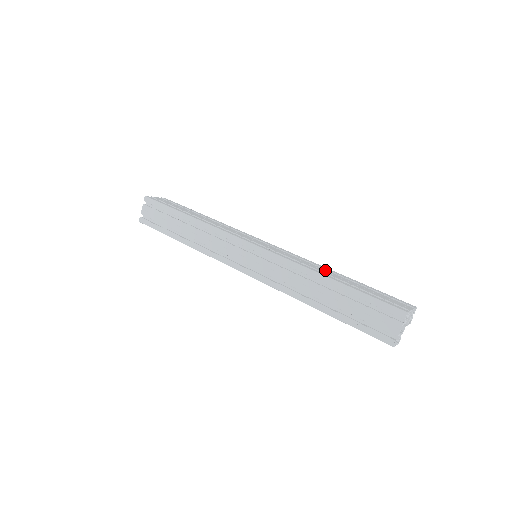
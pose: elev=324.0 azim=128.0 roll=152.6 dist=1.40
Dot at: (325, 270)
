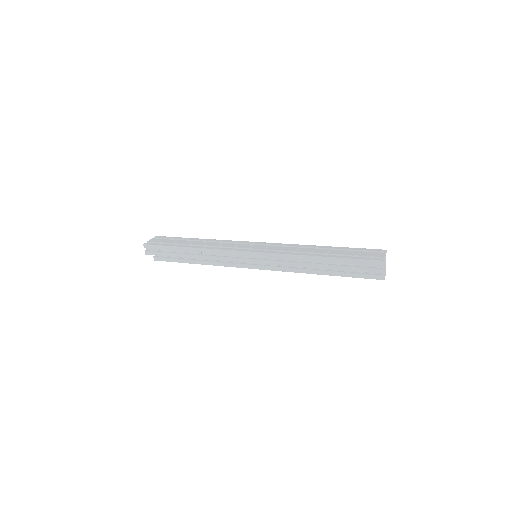
Dot at: occluded
